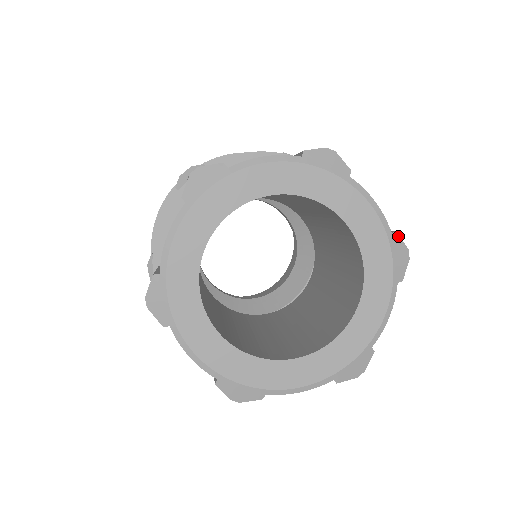
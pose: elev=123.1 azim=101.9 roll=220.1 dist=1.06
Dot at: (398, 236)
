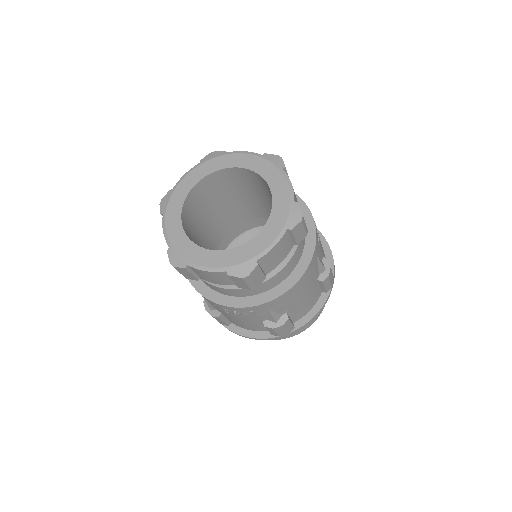
Dot at: (298, 205)
